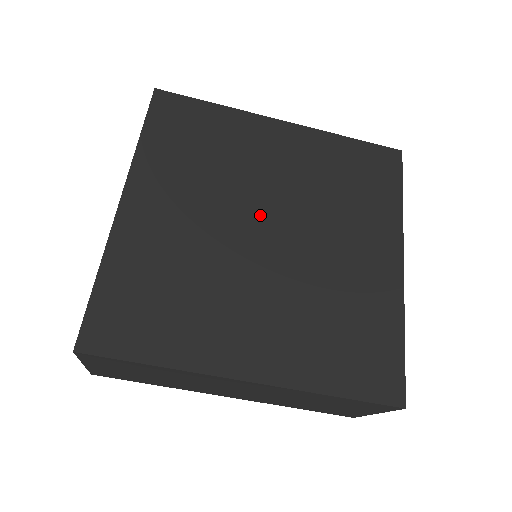
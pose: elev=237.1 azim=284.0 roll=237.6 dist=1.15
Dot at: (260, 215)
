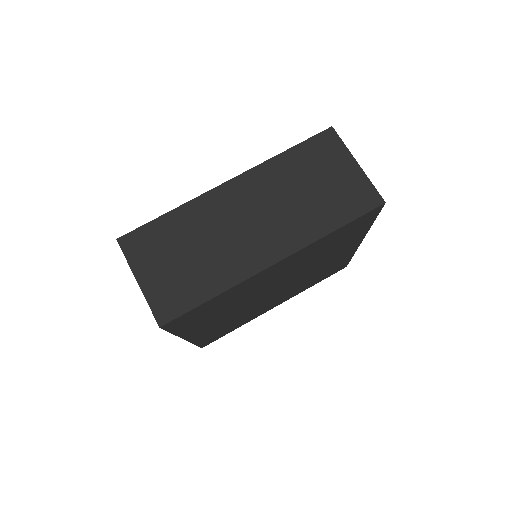
Dot at: occluded
